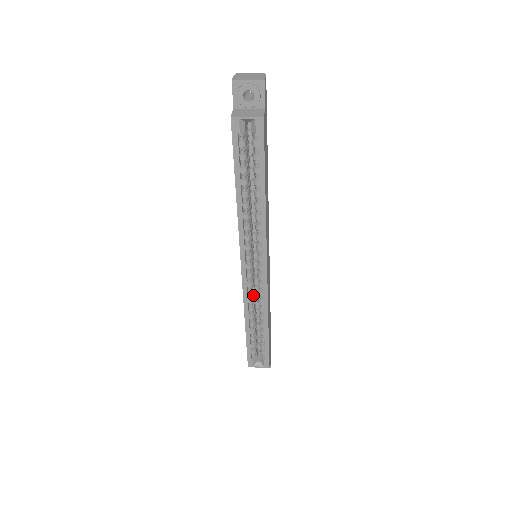
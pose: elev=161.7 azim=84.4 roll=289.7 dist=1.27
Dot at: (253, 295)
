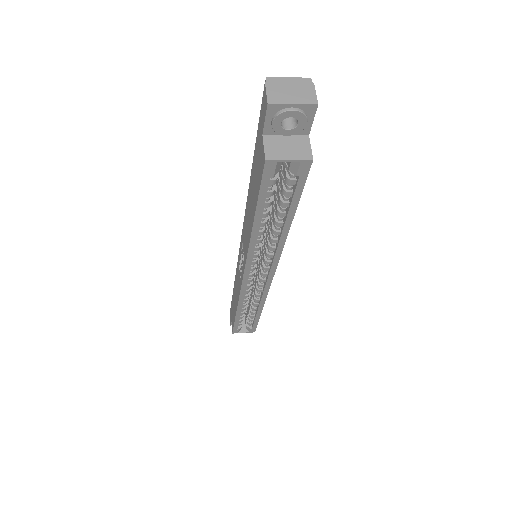
Dot at: occluded
